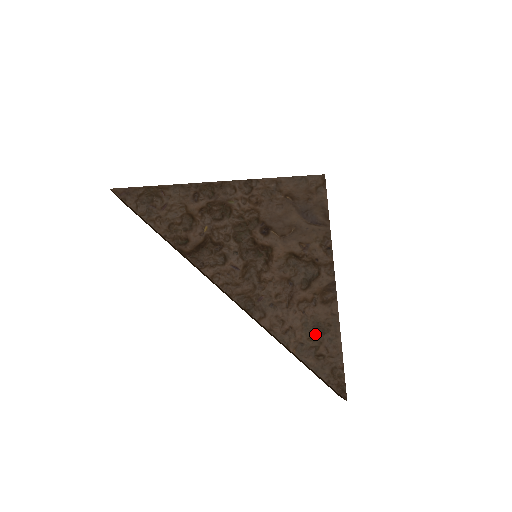
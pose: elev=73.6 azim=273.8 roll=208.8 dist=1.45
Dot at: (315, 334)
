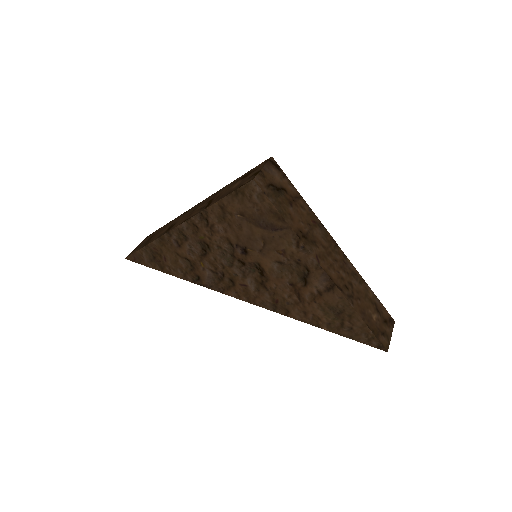
Dot at: (334, 315)
